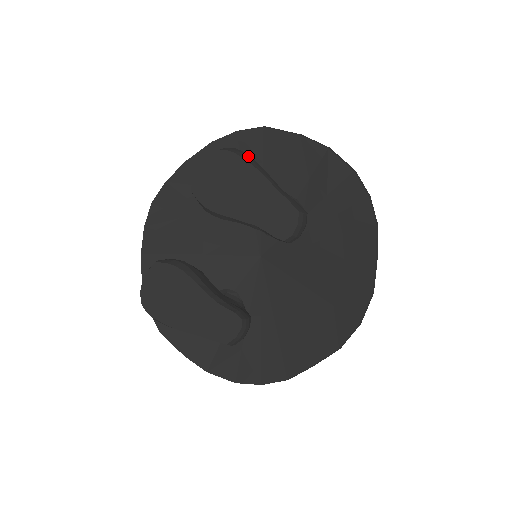
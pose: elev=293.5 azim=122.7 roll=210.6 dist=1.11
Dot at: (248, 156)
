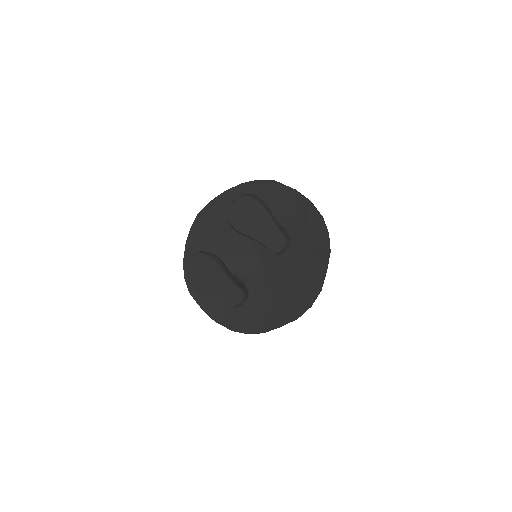
Dot at: (262, 201)
